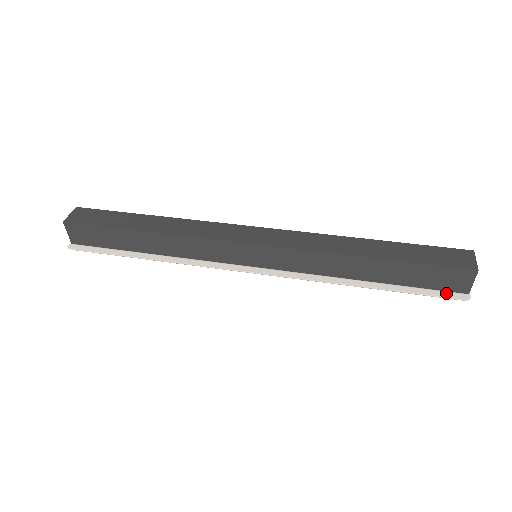
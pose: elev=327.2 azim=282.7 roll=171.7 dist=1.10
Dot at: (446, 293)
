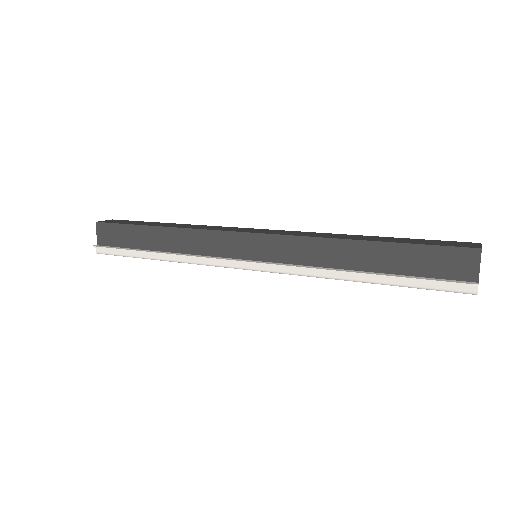
Dot at: (449, 280)
